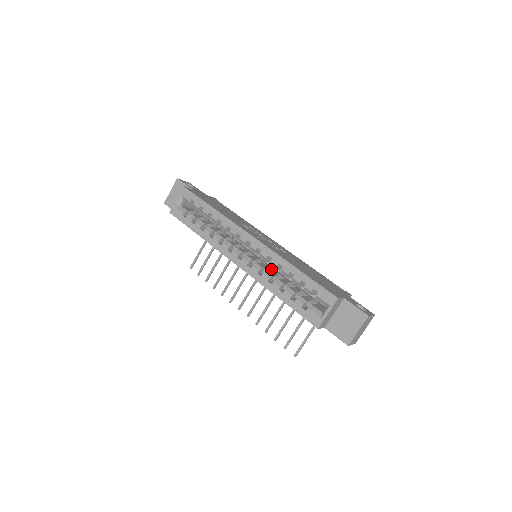
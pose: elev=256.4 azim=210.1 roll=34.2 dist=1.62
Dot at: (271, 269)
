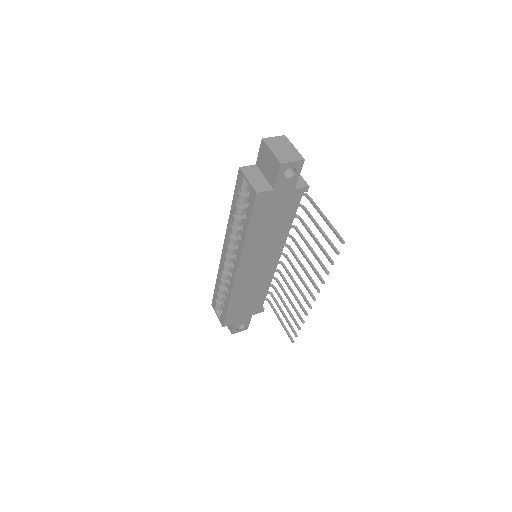
Dot at: occluded
